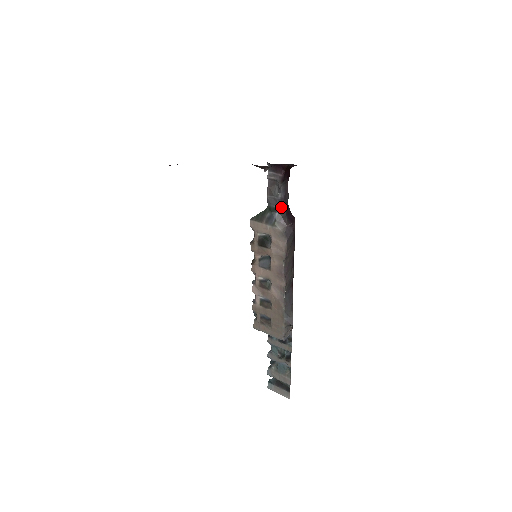
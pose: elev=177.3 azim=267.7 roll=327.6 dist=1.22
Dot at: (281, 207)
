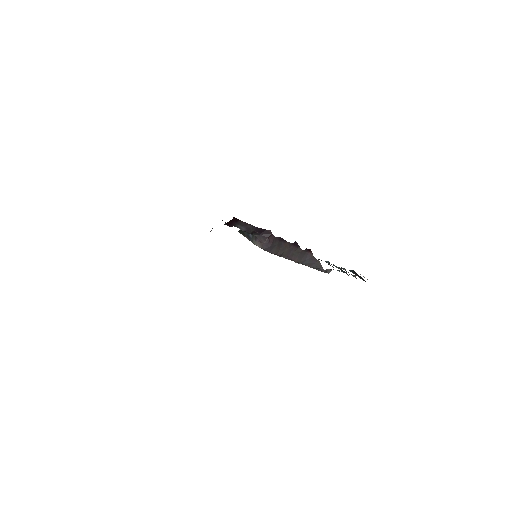
Dot at: occluded
